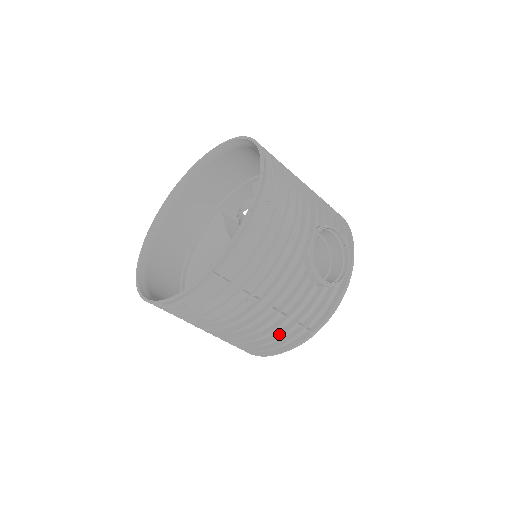
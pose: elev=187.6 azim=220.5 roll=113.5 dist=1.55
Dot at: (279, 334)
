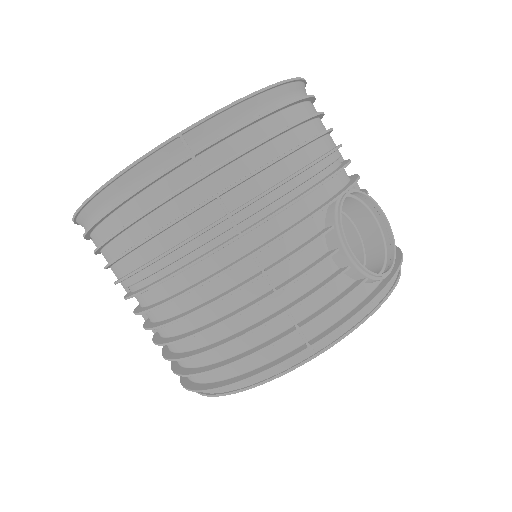
Dot at: (253, 326)
